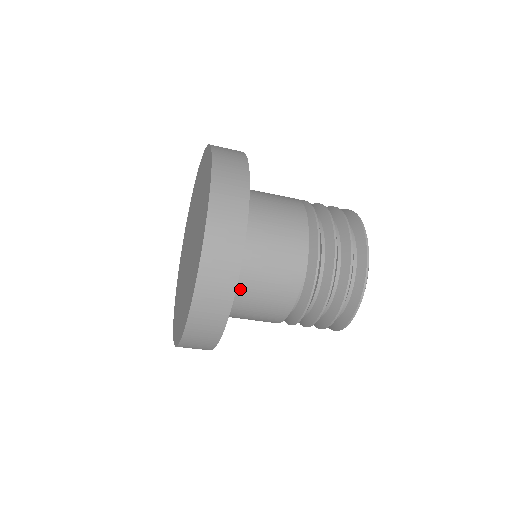
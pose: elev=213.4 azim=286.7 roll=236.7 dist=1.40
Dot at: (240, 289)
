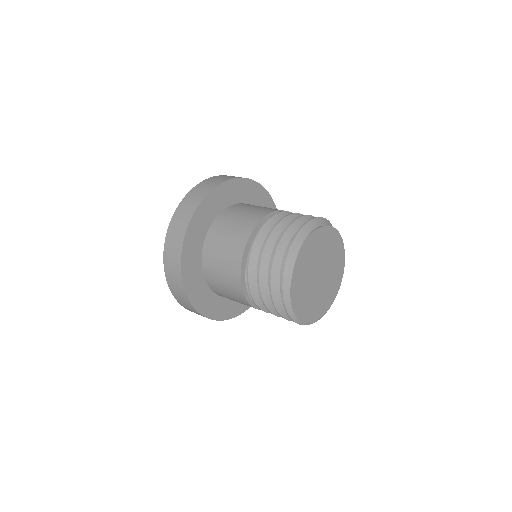
Dot at: (220, 294)
